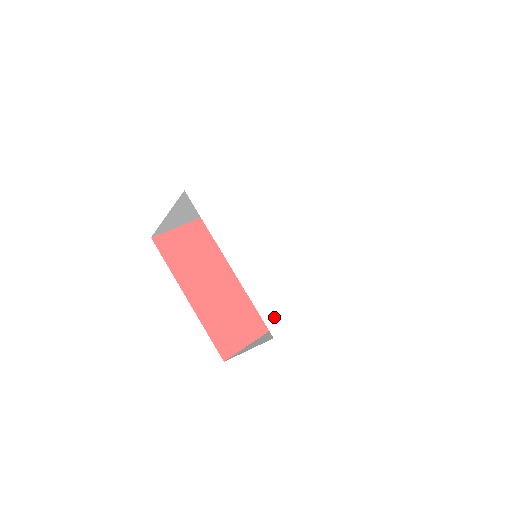
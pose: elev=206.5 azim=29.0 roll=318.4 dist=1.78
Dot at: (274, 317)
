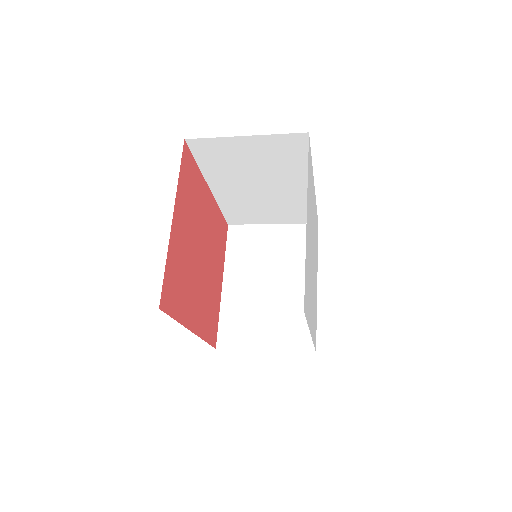
Dot at: (315, 337)
